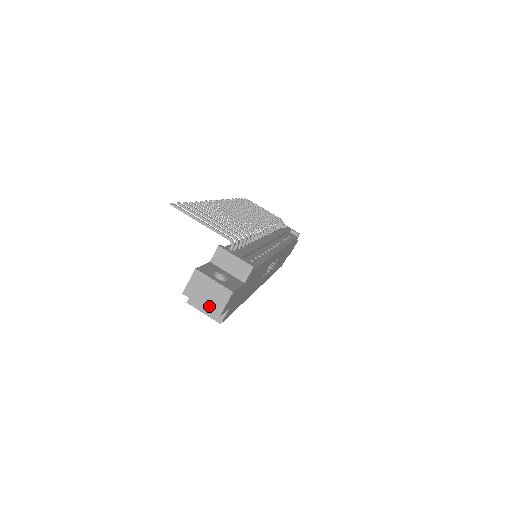
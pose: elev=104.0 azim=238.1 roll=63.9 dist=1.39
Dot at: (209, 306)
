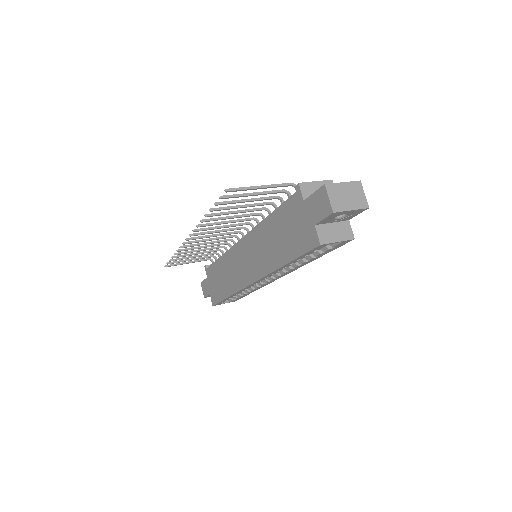
Dot at: (357, 206)
